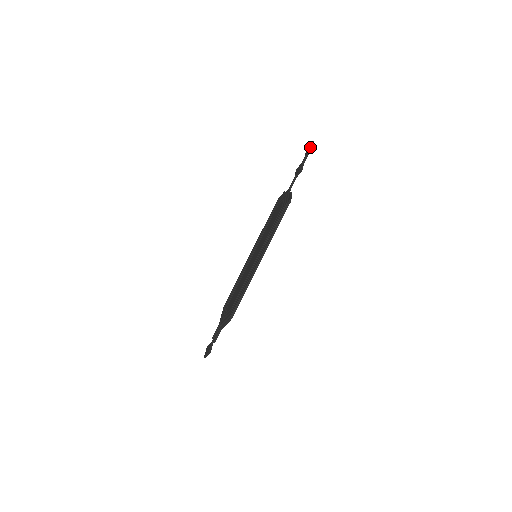
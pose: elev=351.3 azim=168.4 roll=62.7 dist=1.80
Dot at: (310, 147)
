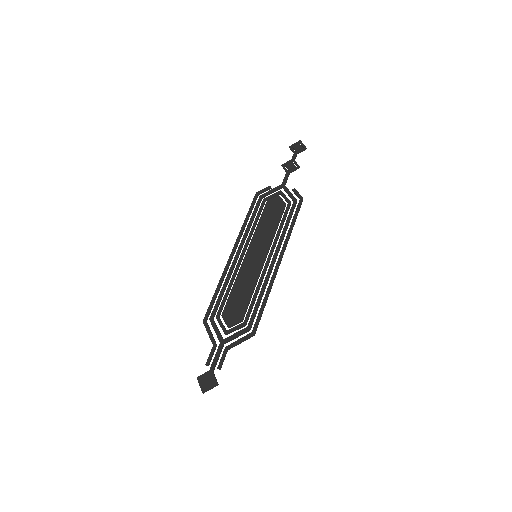
Dot at: (301, 146)
